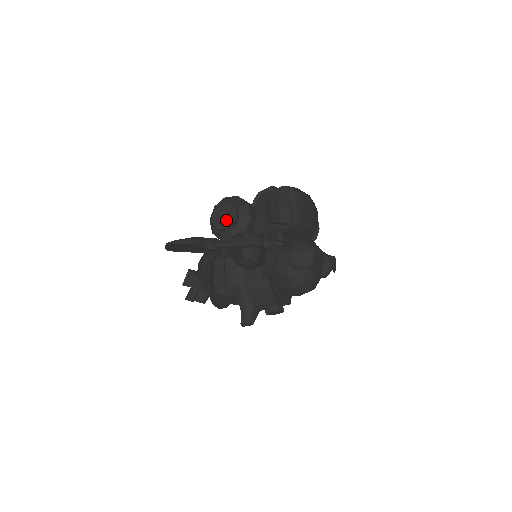
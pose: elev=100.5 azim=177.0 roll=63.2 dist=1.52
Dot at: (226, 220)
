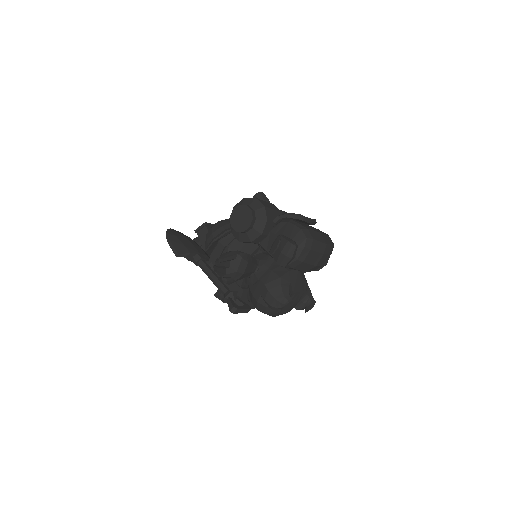
Dot at: (240, 224)
